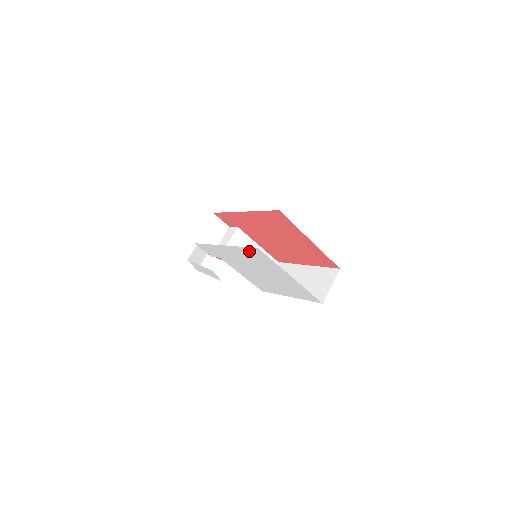
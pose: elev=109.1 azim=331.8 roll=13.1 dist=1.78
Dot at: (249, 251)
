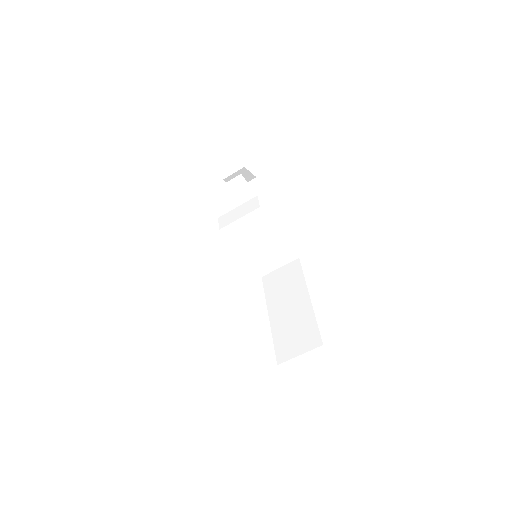
Dot at: occluded
